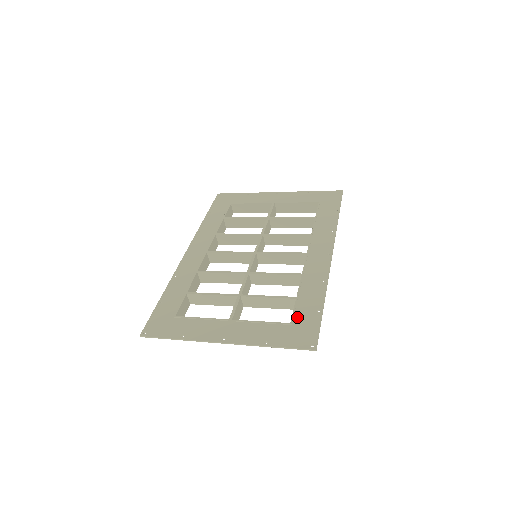
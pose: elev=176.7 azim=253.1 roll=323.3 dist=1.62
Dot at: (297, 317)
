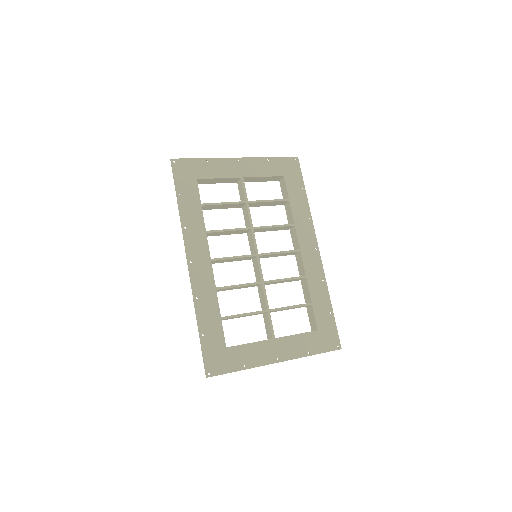
Dot at: (319, 323)
